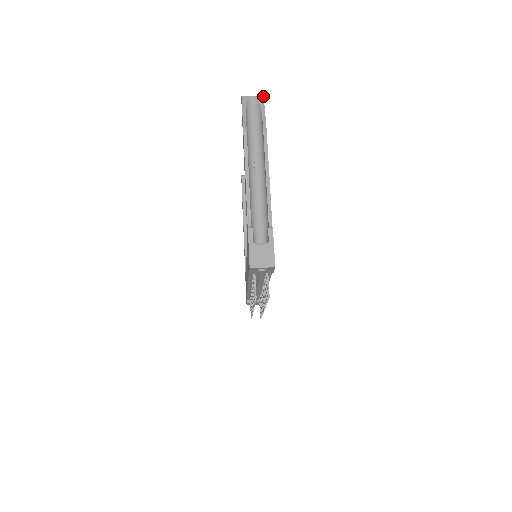
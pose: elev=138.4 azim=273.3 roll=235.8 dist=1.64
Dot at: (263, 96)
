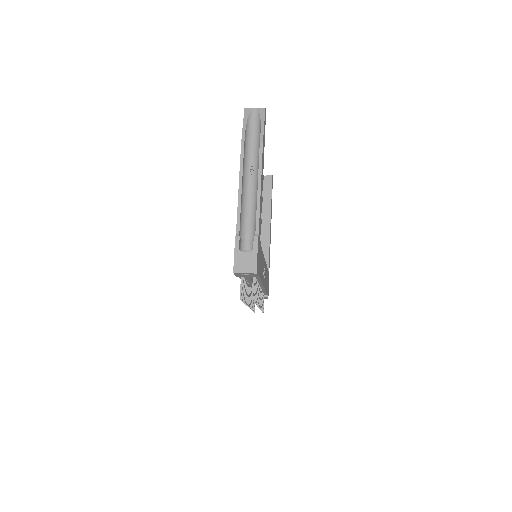
Dot at: (265, 108)
